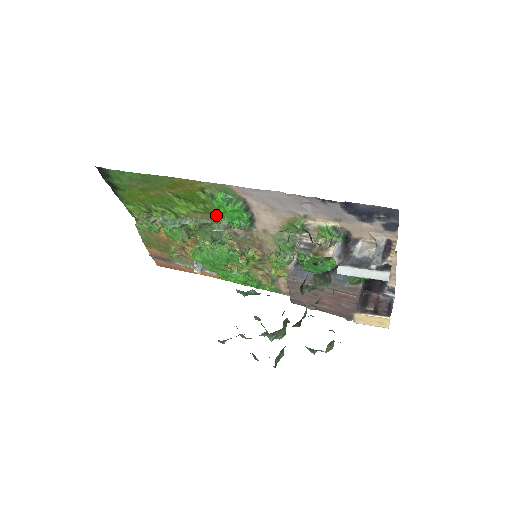
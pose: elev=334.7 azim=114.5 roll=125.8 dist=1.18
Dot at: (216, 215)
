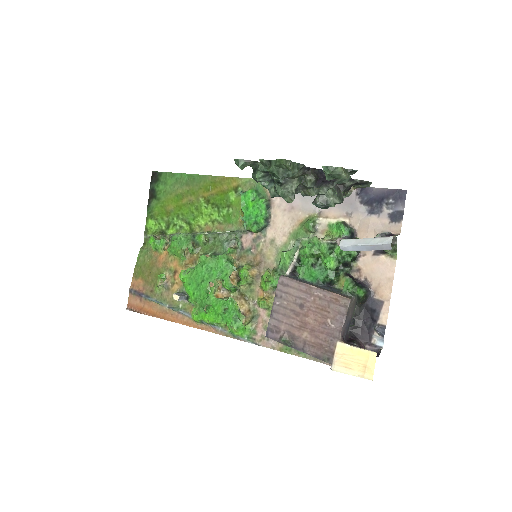
Dot at: (232, 224)
